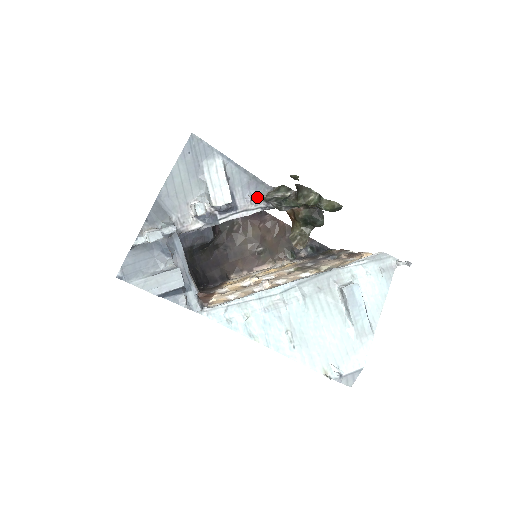
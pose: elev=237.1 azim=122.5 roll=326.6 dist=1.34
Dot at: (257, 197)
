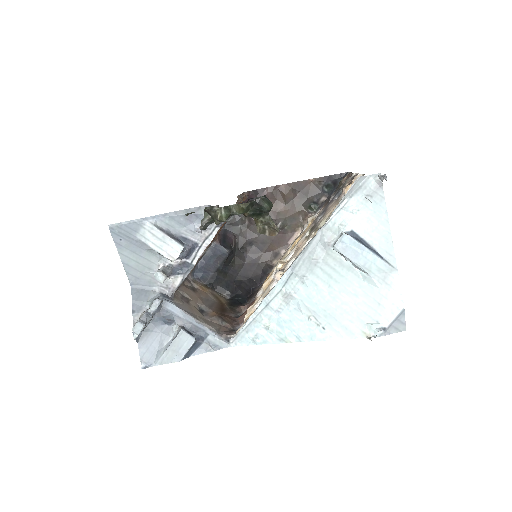
Dot at: occluded
